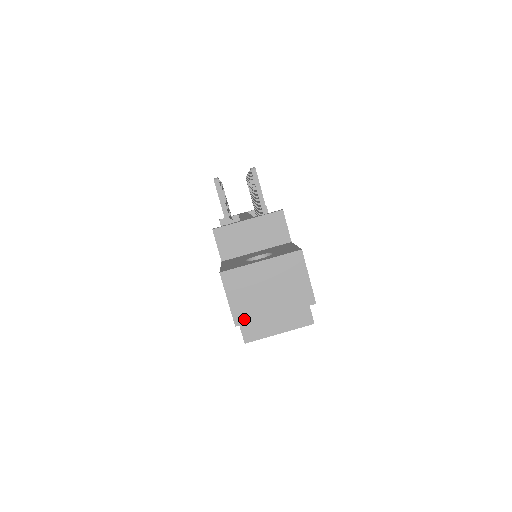
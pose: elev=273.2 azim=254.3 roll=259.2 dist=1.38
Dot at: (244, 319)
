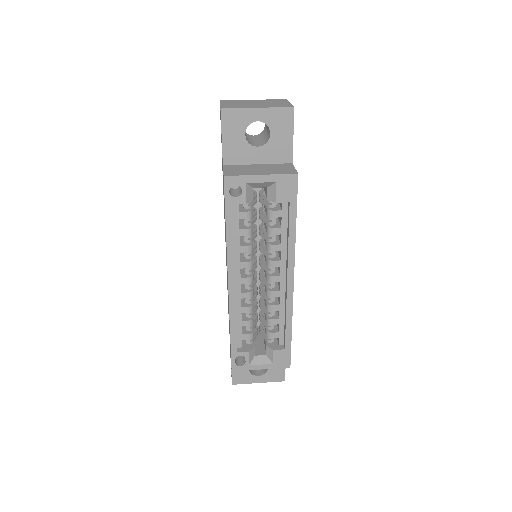
Dot at: (230, 108)
